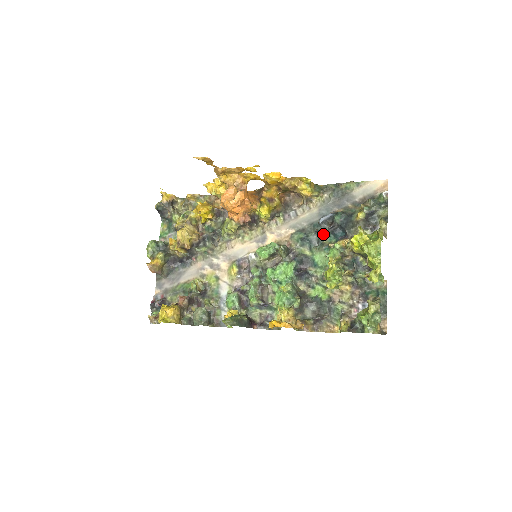
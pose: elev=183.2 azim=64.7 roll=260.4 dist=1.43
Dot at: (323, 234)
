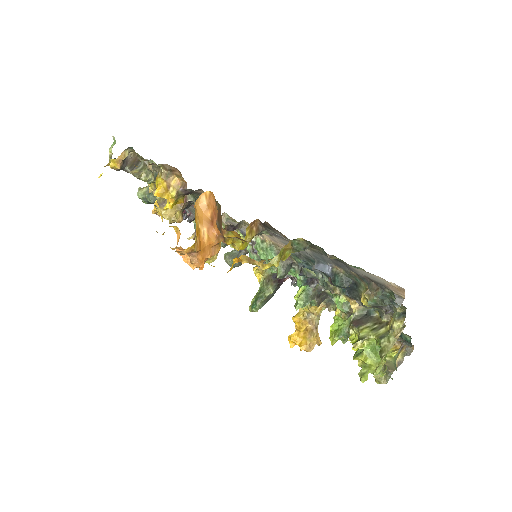
Dot at: (325, 275)
